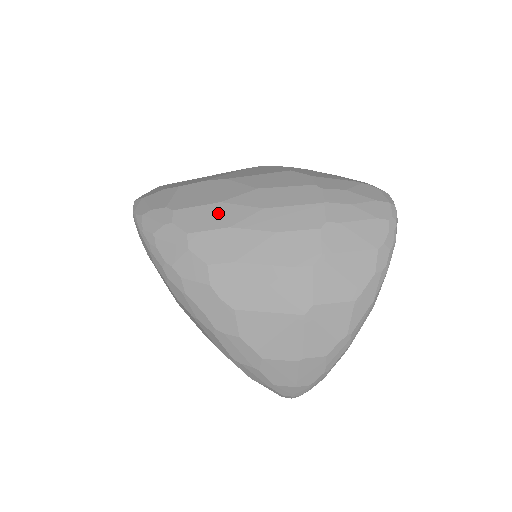
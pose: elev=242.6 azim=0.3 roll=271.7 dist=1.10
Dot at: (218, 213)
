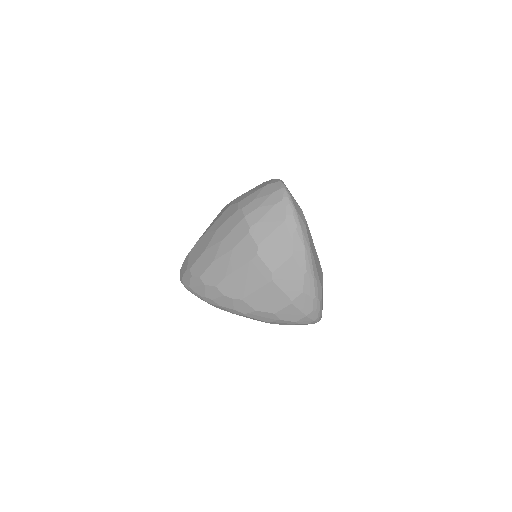
Dot at: (206, 257)
